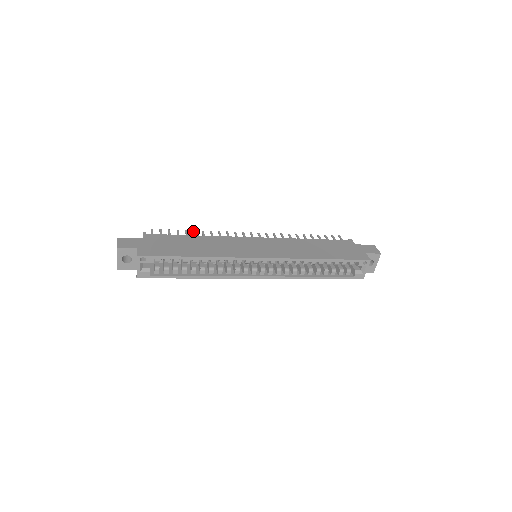
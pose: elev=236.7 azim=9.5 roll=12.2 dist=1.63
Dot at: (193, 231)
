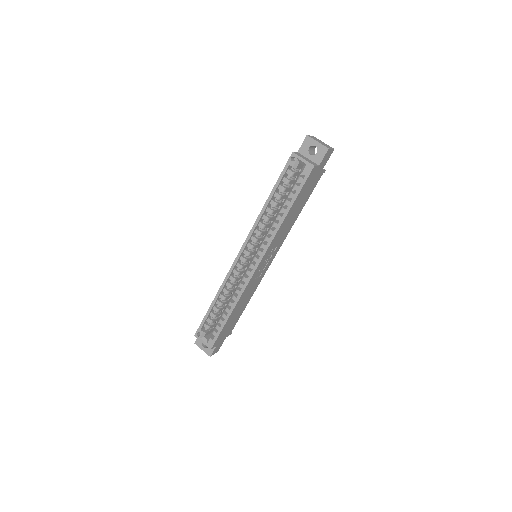
Dot at: occluded
